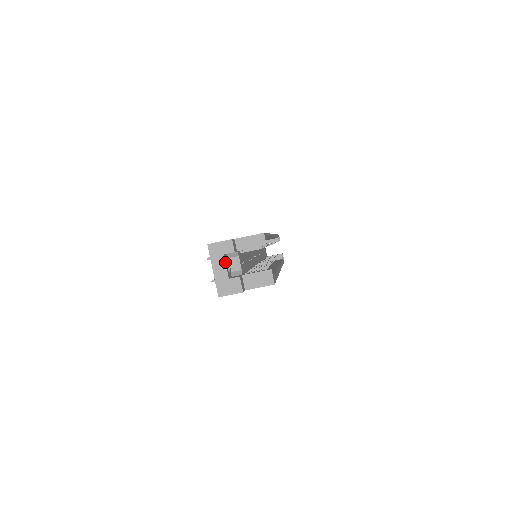
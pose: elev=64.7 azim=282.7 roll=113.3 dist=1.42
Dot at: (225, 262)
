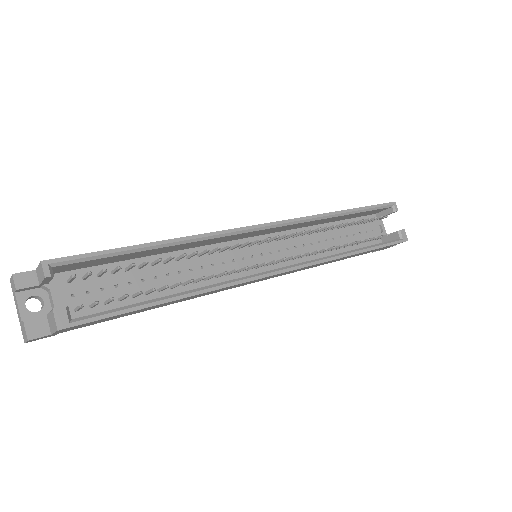
Dot at: (17, 302)
